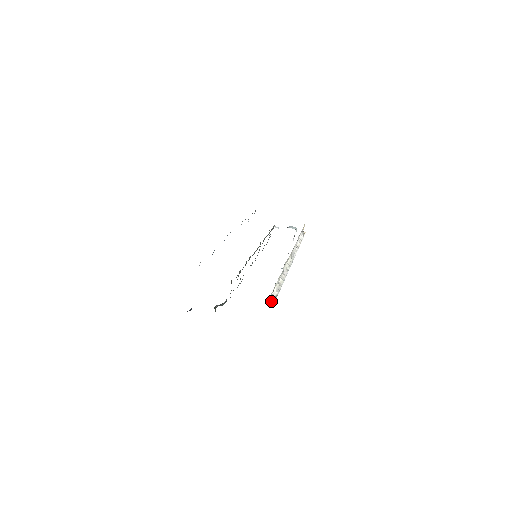
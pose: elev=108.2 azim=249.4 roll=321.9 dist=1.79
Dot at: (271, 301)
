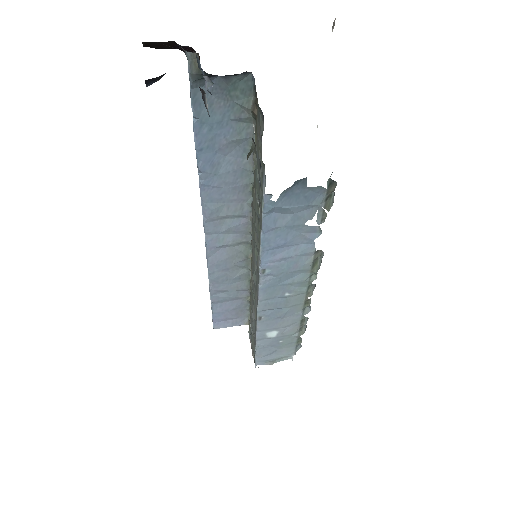
Dot at: occluded
